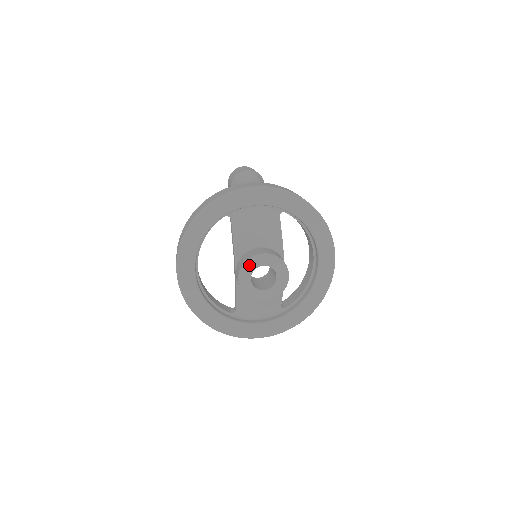
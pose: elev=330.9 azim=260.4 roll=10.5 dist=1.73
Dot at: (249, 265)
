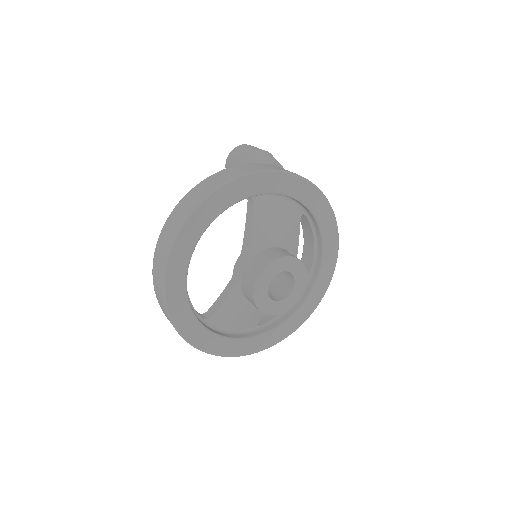
Dot at: (274, 266)
